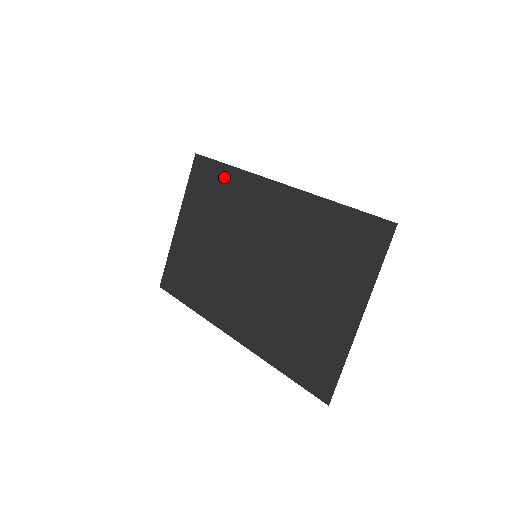
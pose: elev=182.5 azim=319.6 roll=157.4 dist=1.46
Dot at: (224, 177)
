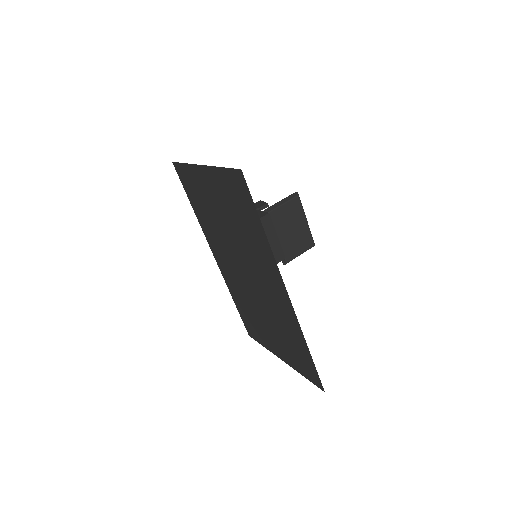
Dot at: (255, 226)
